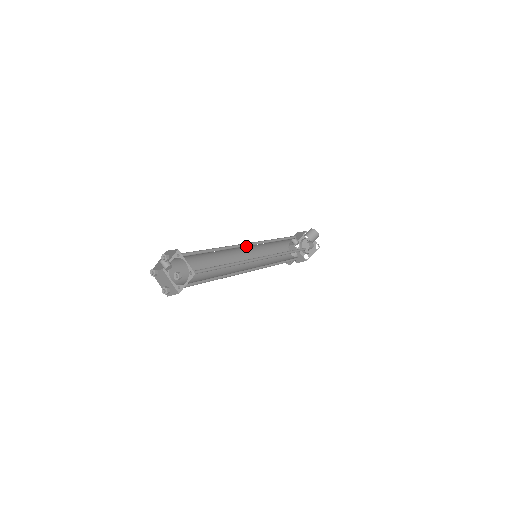
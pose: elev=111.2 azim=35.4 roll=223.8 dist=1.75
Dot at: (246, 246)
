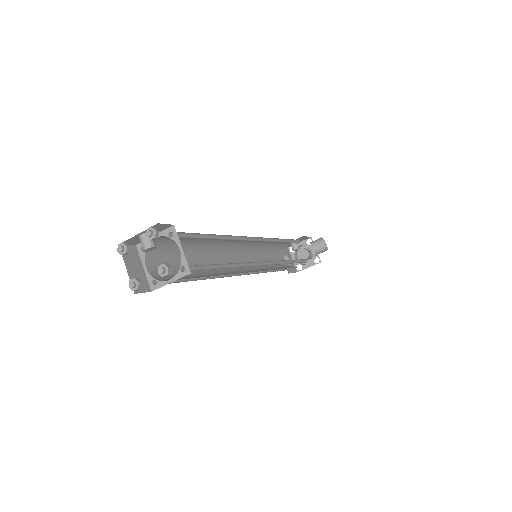
Dot at: occluded
